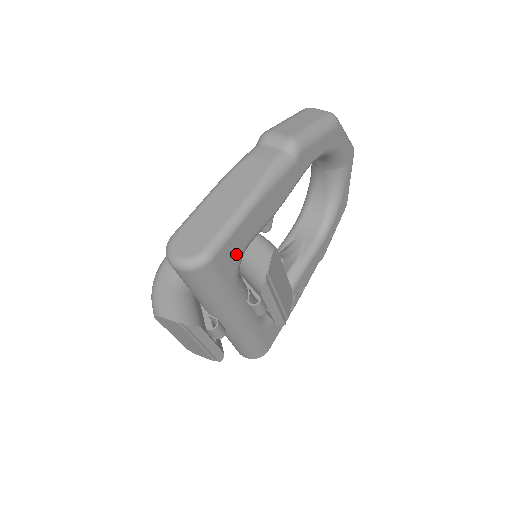
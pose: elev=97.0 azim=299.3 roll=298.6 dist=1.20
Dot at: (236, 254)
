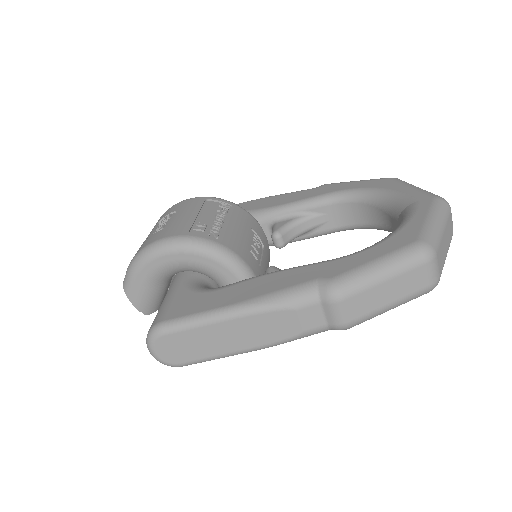
Dot at: occluded
